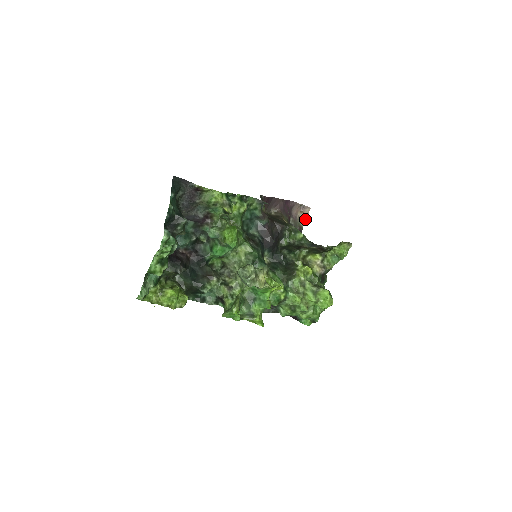
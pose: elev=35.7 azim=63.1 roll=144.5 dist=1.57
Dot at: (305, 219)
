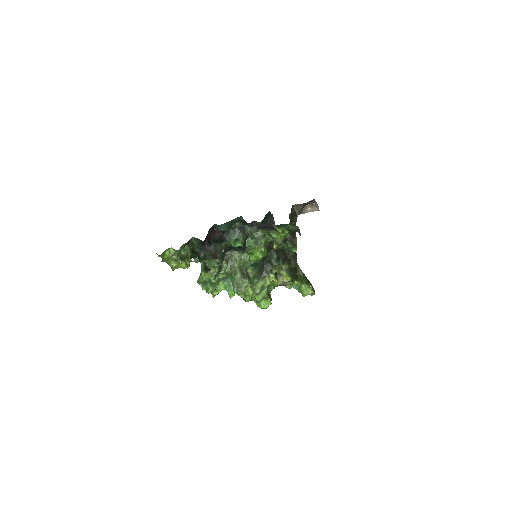
Dot at: occluded
